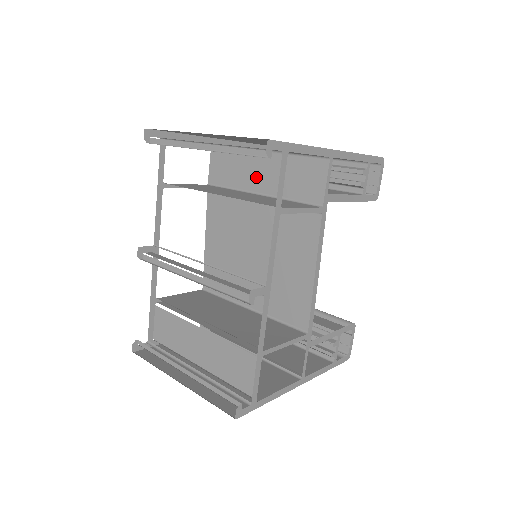
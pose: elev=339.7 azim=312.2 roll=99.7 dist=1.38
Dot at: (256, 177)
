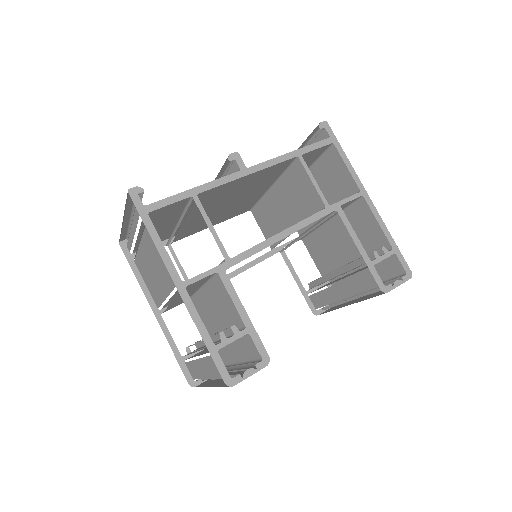
Dot at: occluded
